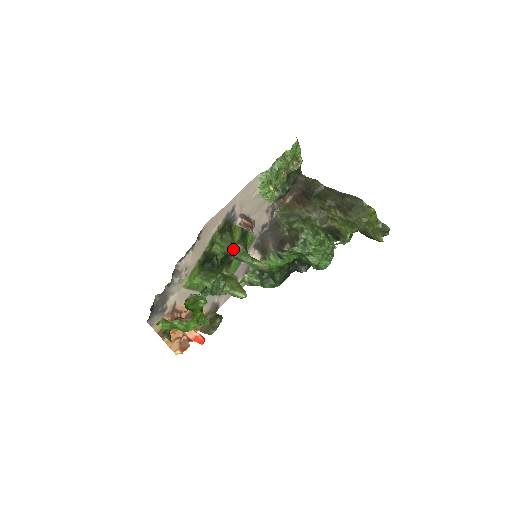
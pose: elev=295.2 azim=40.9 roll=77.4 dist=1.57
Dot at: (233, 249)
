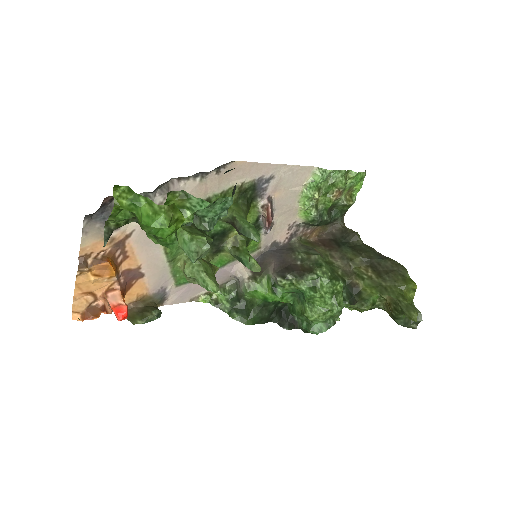
Dot at: (244, 218)
